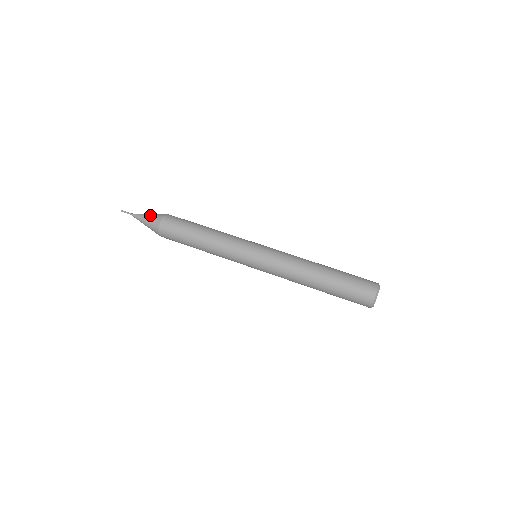
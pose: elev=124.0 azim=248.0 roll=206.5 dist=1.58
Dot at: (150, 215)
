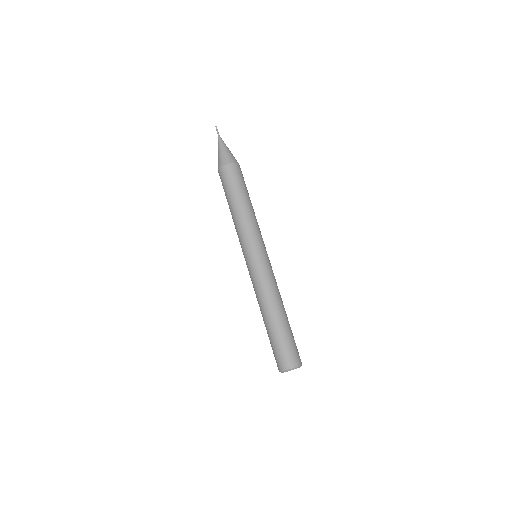
Dot at: (226, 151)
